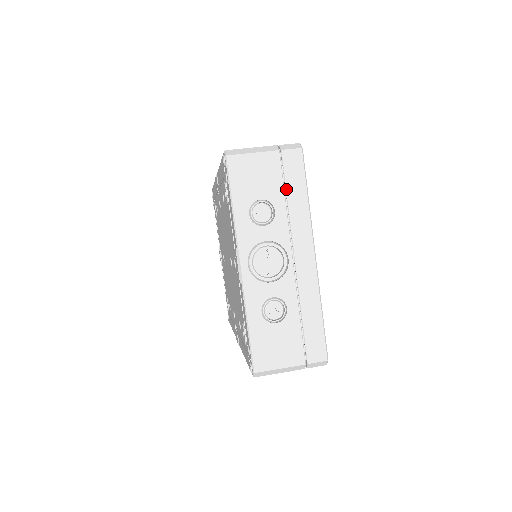
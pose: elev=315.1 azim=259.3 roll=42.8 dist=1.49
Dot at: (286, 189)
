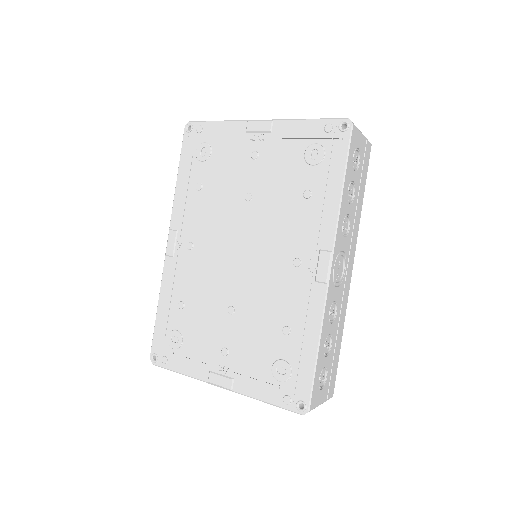
Dot at: occluded
